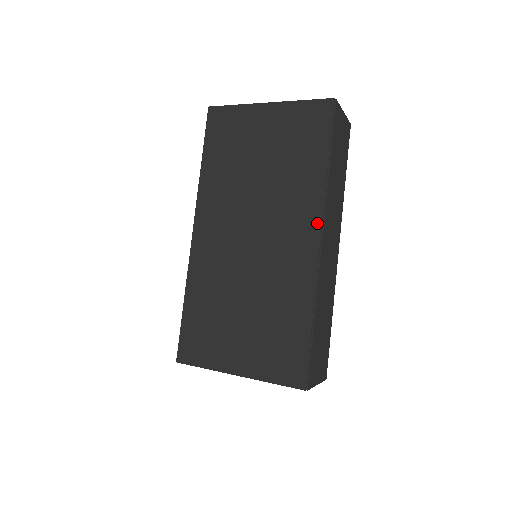
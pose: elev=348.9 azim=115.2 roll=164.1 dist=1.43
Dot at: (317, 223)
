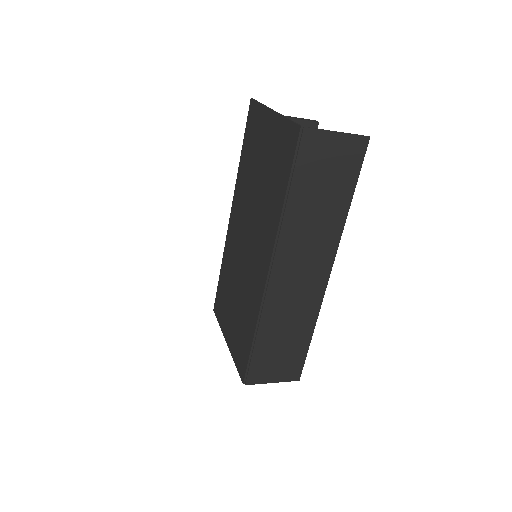
Dot at: (270, 255)
